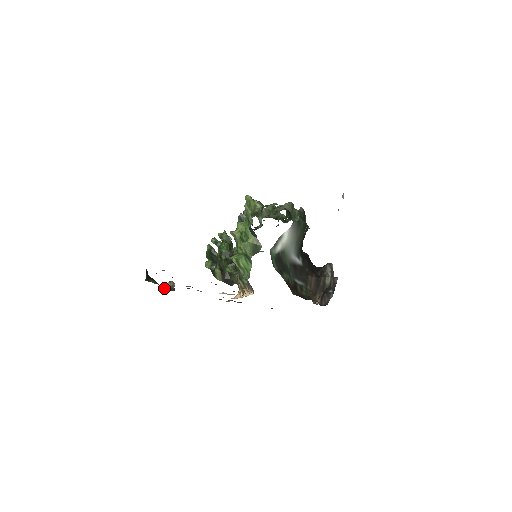
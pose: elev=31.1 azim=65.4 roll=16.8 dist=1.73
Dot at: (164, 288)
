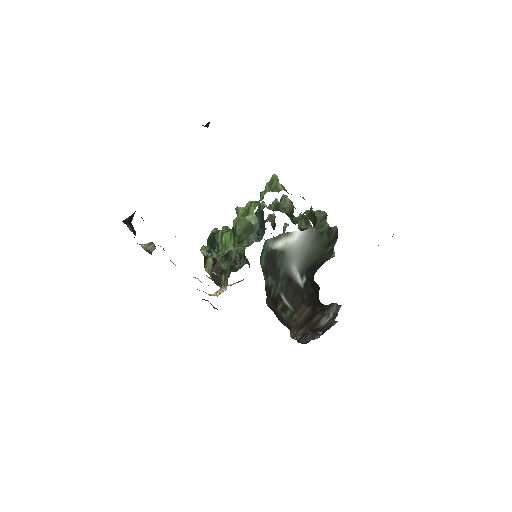
Dot at: (141, 245)
